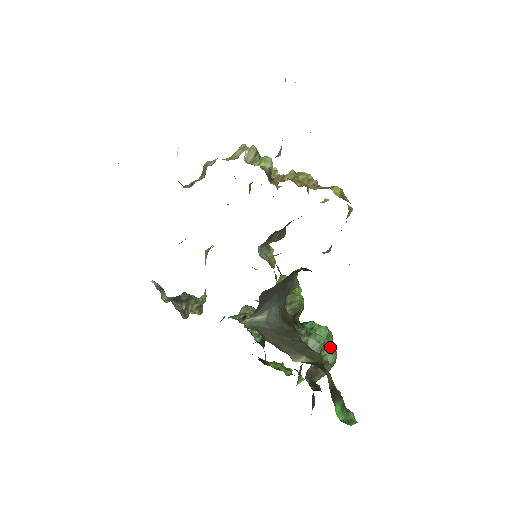
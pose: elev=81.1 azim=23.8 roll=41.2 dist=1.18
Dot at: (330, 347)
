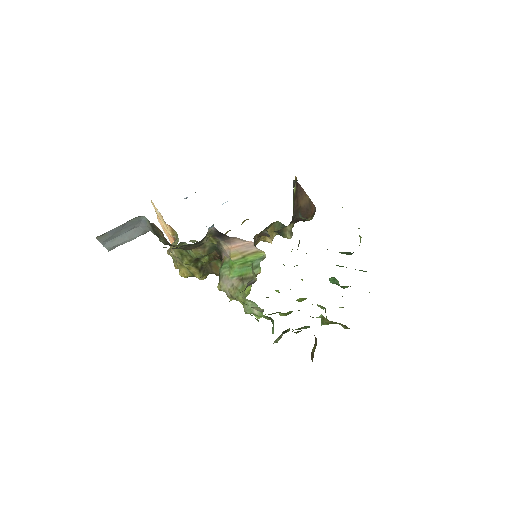
Dot at: occluded
